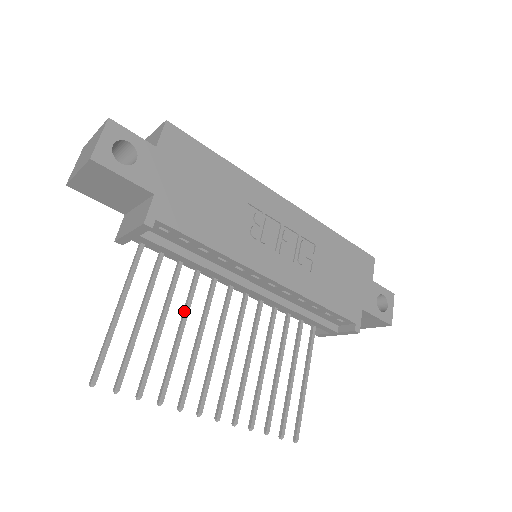
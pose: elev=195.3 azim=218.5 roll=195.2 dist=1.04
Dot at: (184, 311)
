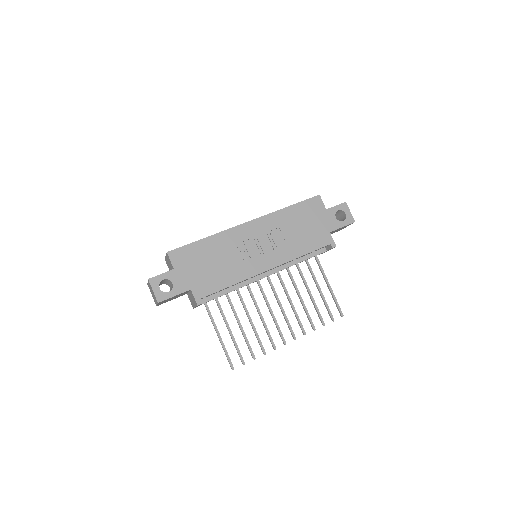
Dot at: occluded
